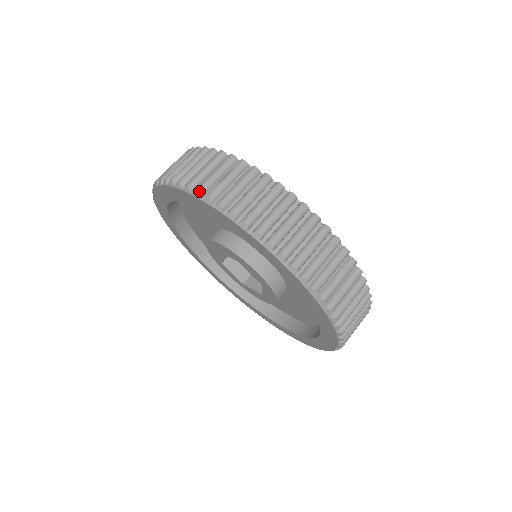
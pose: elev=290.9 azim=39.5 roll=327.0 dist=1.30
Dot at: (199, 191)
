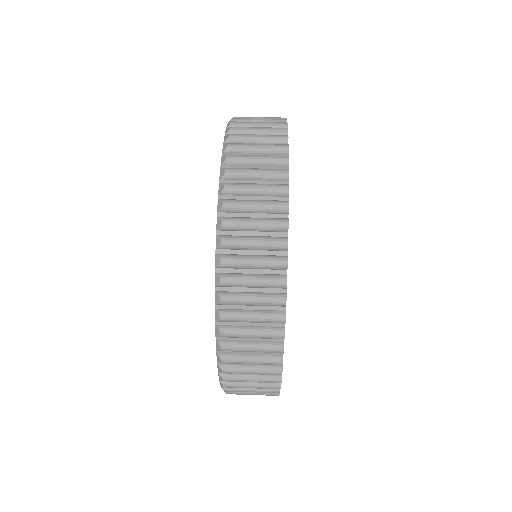
Dot at: (222, 244)
